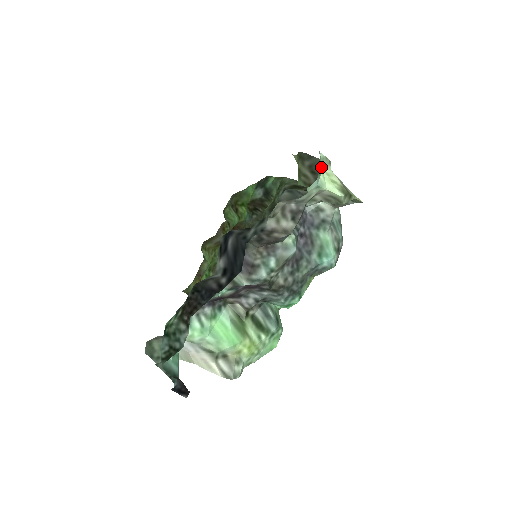
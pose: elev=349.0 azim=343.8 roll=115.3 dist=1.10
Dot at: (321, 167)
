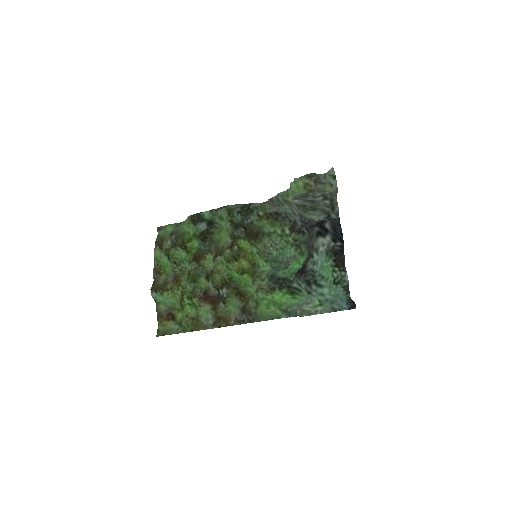
Dot at: (331, 176)
